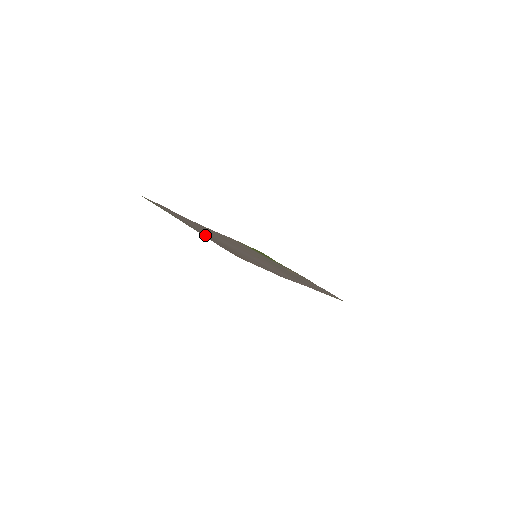
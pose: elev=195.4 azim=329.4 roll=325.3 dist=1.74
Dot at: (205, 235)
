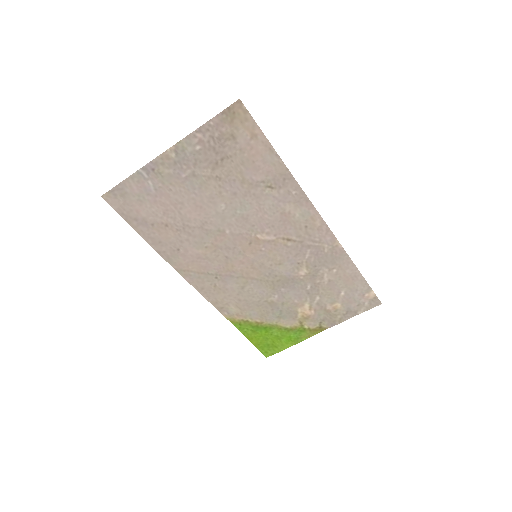
Dot at: (192, 150)
